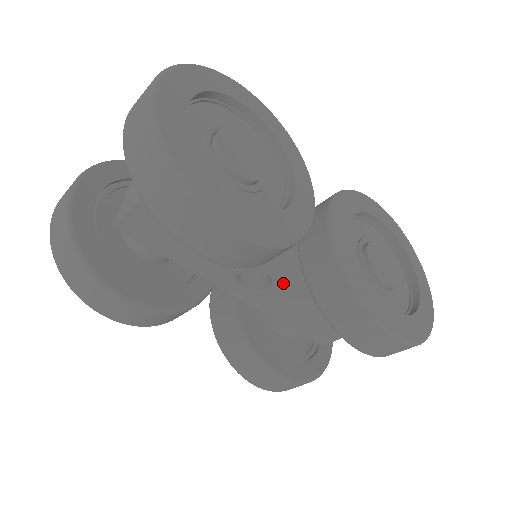
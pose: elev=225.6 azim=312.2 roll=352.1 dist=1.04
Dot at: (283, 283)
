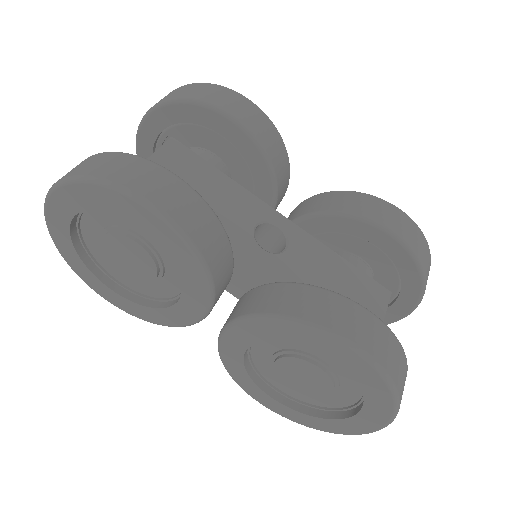
Dot at: (295, 236)
